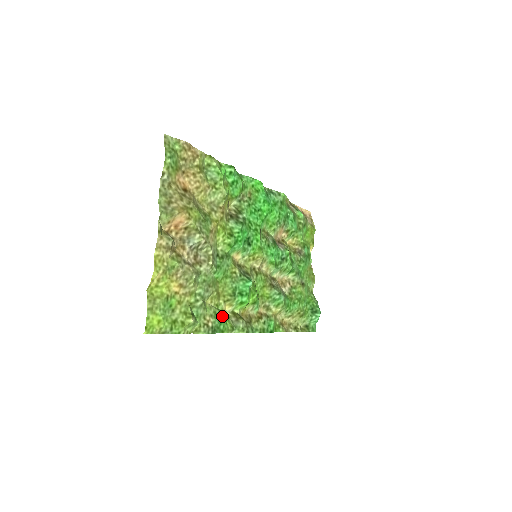
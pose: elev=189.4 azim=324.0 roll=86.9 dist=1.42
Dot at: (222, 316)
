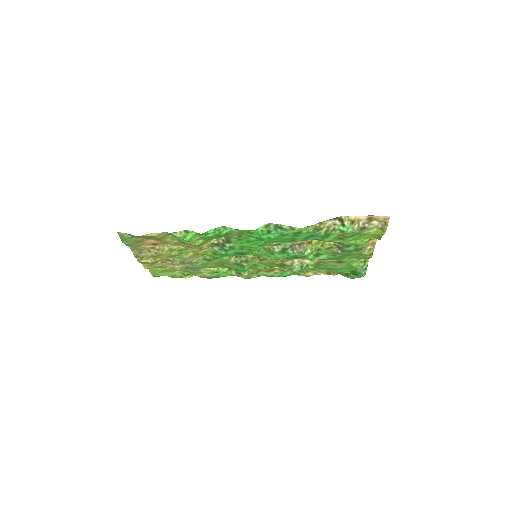
Dot at: (221, 272)
